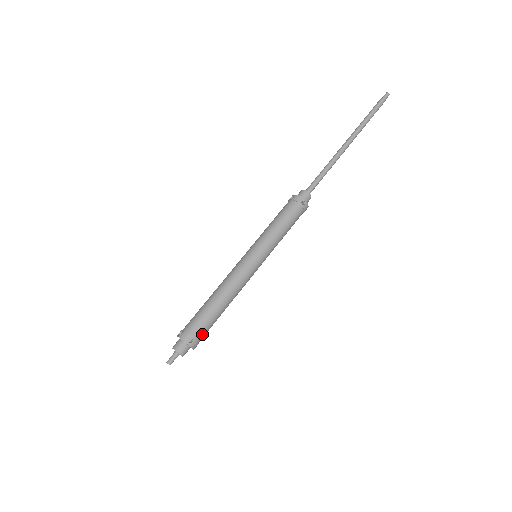
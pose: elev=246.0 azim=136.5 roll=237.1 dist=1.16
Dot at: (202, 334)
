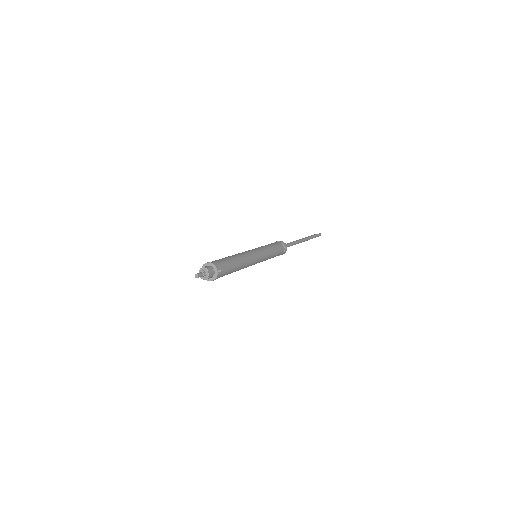
Dot at: (224, 273)
